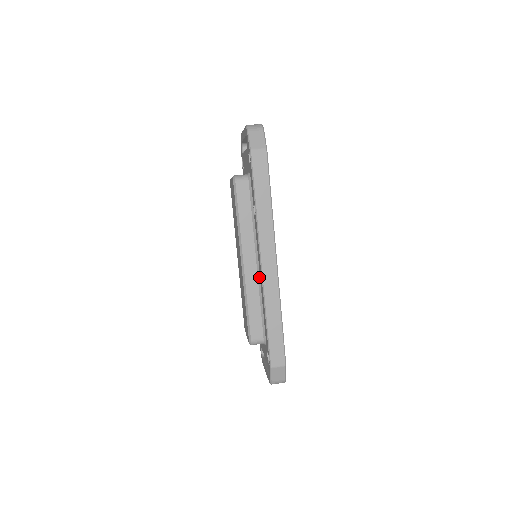
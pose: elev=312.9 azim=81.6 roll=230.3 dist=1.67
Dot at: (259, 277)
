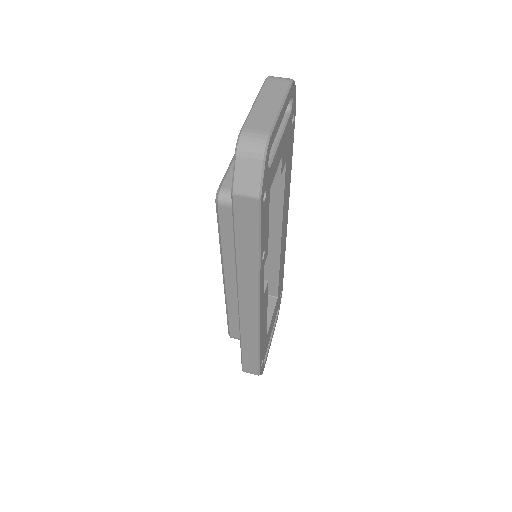
Dot at: occluded
